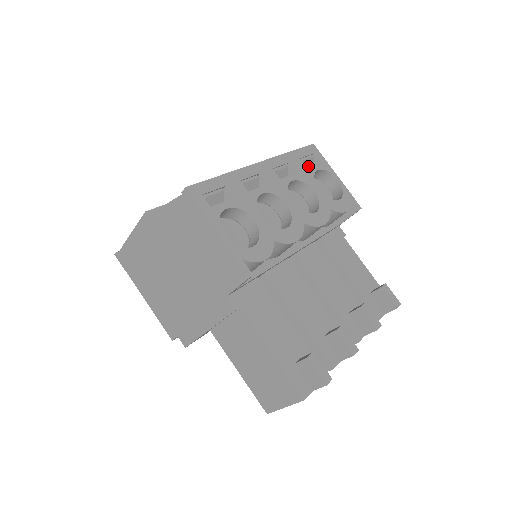
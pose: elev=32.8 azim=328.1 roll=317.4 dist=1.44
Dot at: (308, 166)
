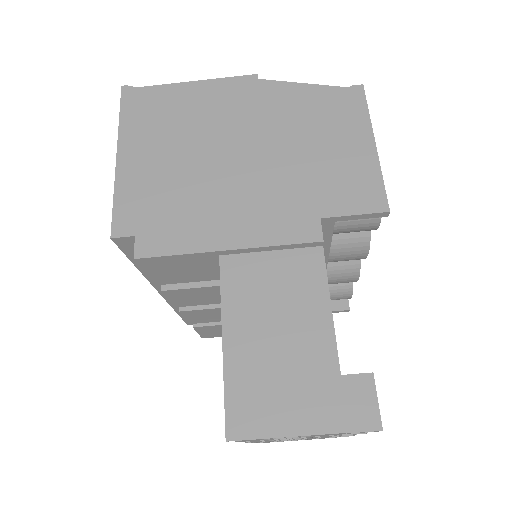
Dot at: occluded
